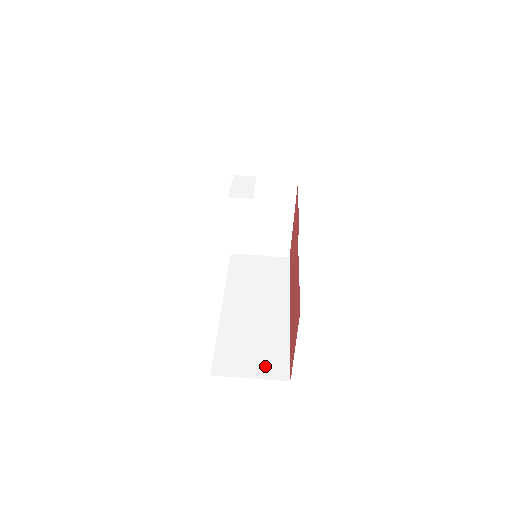
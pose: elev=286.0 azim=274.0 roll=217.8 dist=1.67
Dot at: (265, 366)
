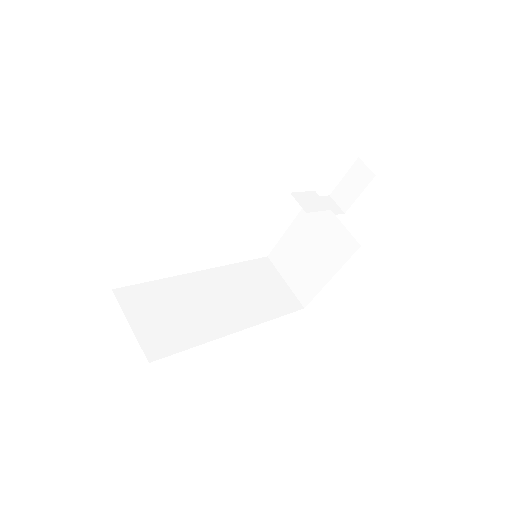
Dot at: (153, 333)
